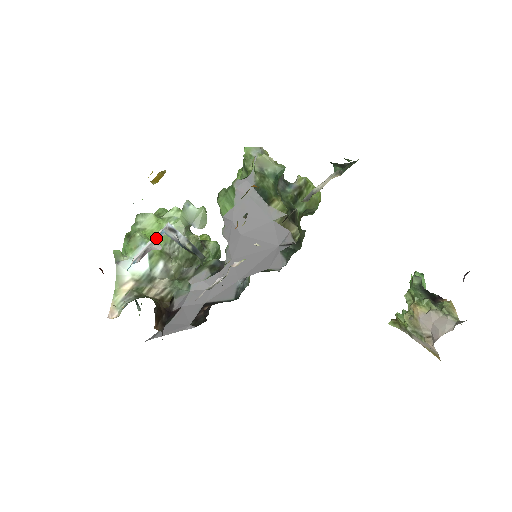
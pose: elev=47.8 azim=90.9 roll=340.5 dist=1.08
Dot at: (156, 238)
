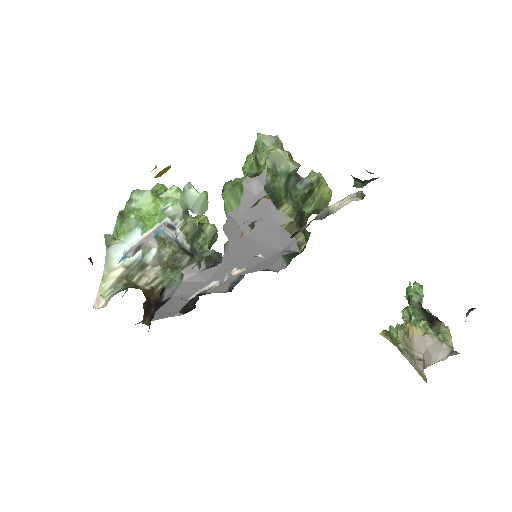
Dot at: (153, 233)
